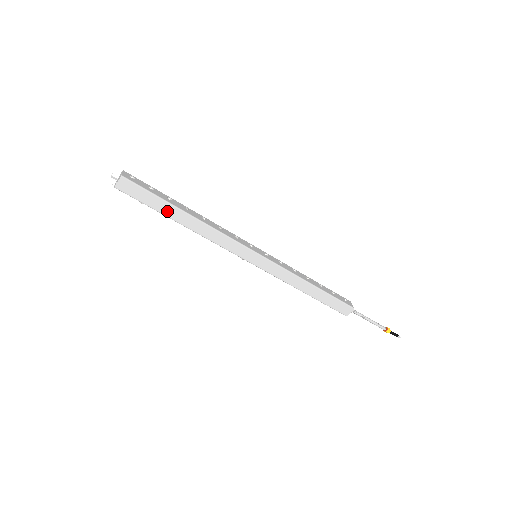
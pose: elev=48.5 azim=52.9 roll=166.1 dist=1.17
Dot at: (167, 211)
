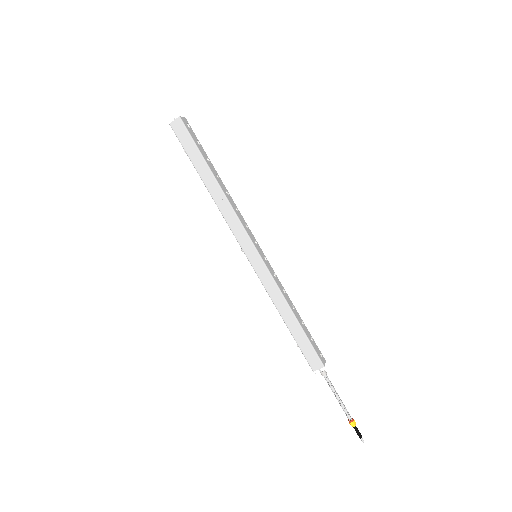
Dot at: (199, 166)
